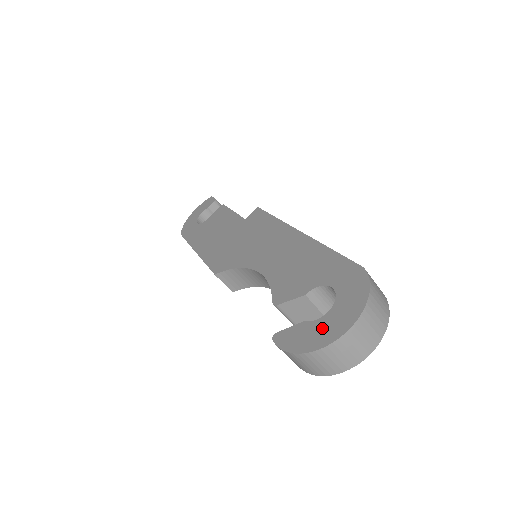
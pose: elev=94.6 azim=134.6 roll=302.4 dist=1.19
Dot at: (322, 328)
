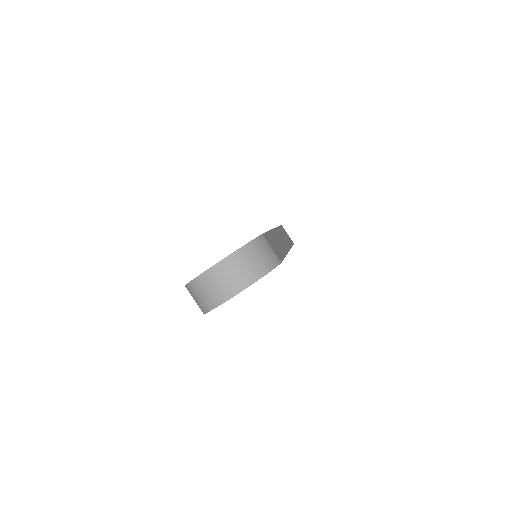
Dot at: occluded
